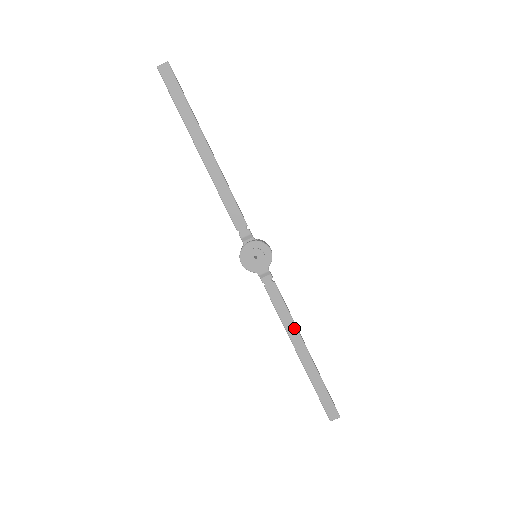
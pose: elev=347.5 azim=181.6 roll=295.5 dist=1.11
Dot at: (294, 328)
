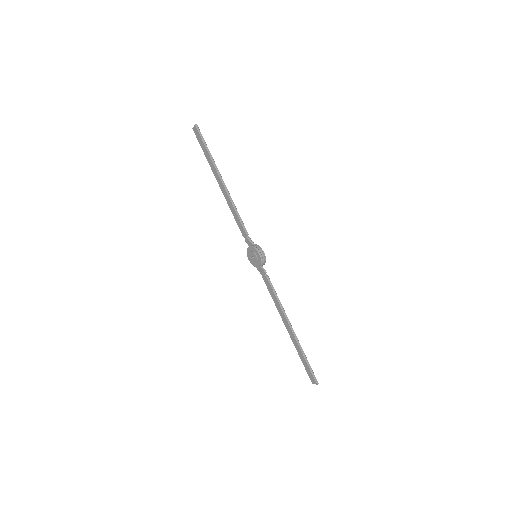
Dot at: (282, 311)
